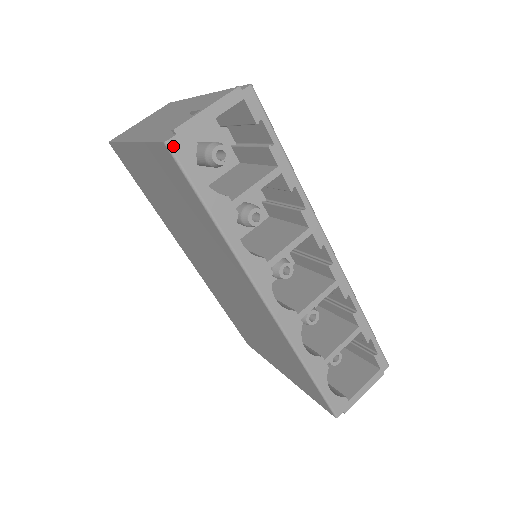
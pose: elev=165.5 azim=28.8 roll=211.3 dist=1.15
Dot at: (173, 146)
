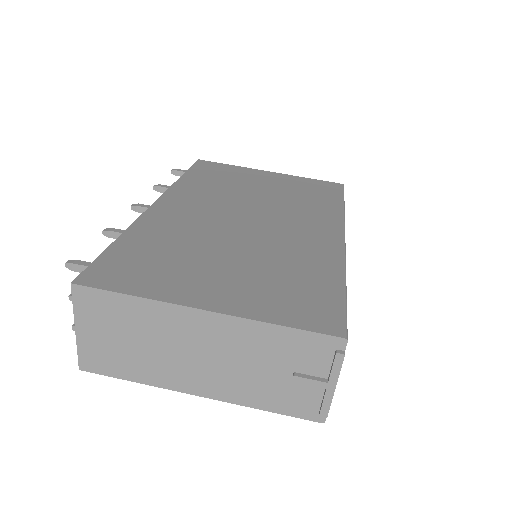
Dot at: occluded
